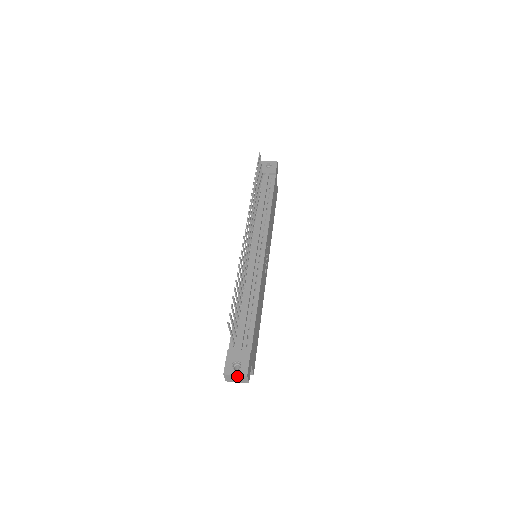
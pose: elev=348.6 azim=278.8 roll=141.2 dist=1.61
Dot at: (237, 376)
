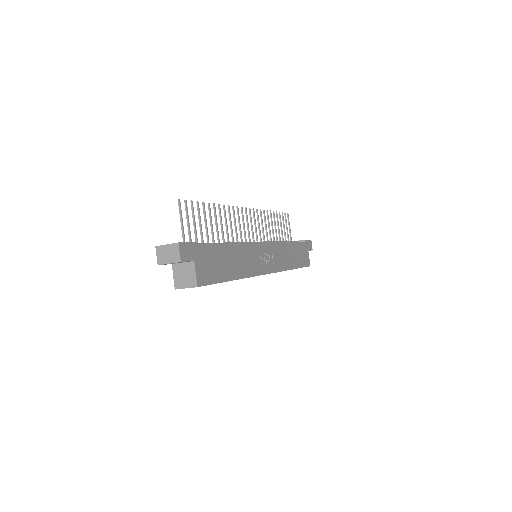
Dot at: (169, 247)
